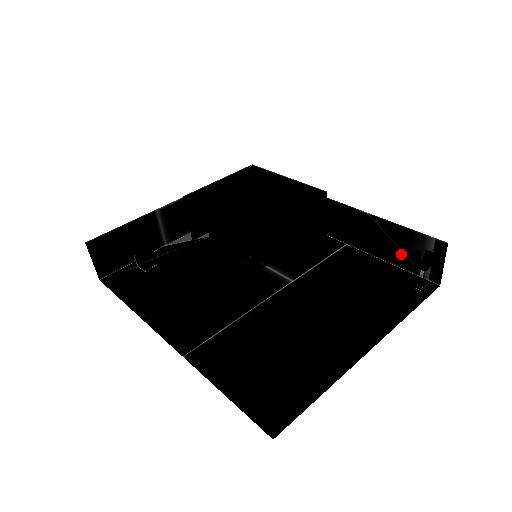
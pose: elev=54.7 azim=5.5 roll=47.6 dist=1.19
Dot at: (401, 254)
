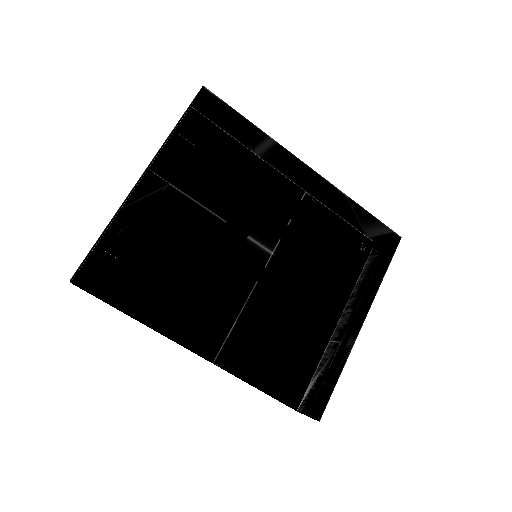
Dot at: (357, 221)
